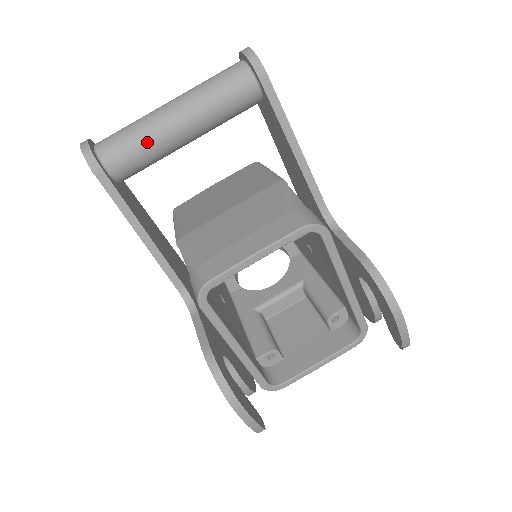
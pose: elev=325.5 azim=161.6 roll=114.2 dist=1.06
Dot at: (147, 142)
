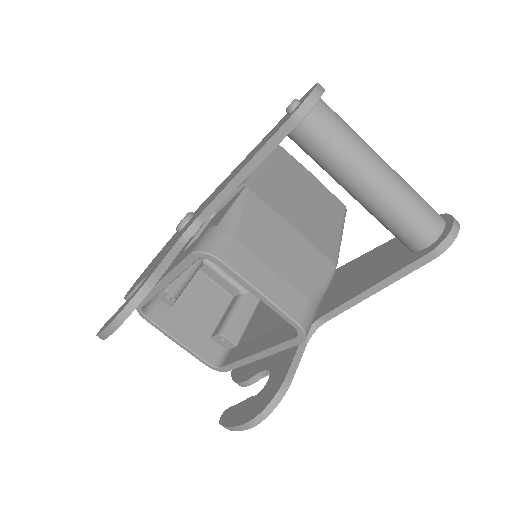
Dot at: (339, 160)
